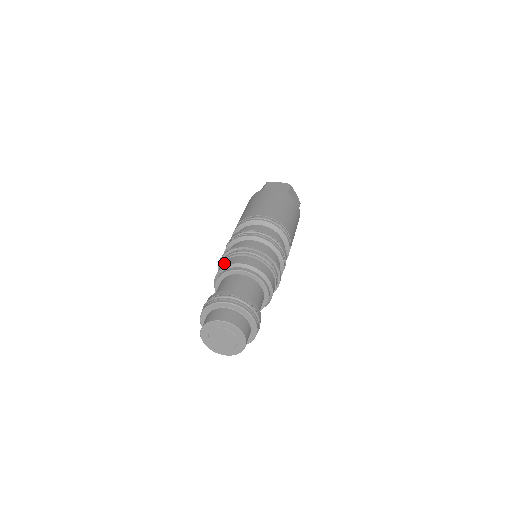
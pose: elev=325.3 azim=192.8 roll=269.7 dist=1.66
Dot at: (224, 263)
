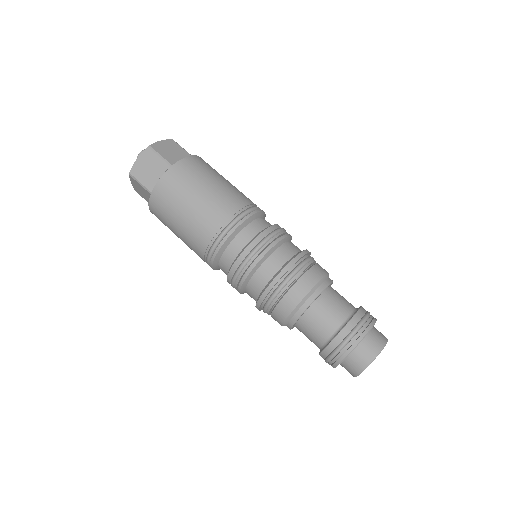
Dot at: (278, 316)
